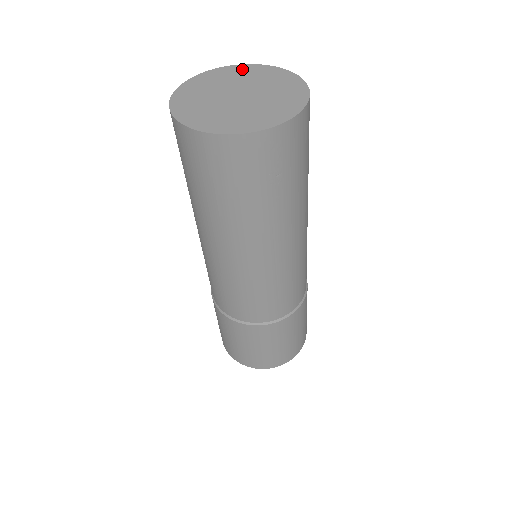
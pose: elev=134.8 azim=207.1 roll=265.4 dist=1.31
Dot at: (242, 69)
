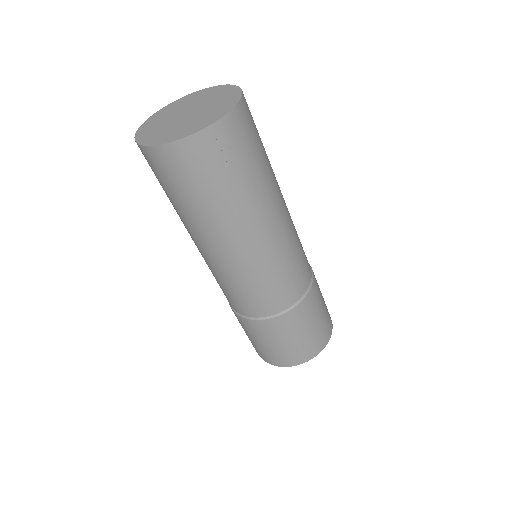
Dot at: (188, 97)
